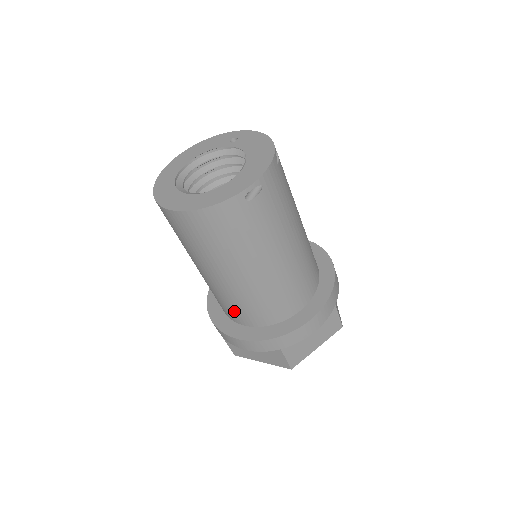
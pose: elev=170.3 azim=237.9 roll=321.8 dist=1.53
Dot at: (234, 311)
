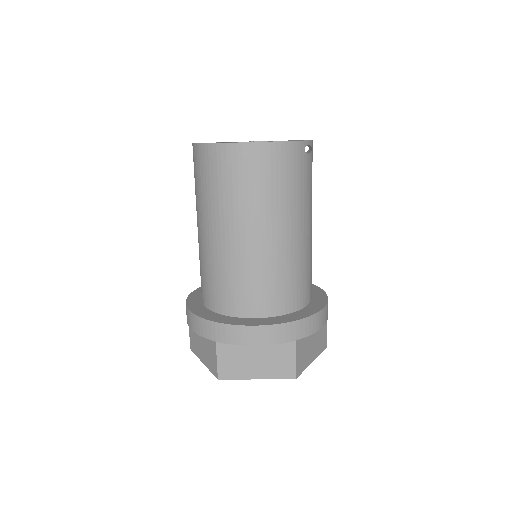
Dot at: (249, 294)
